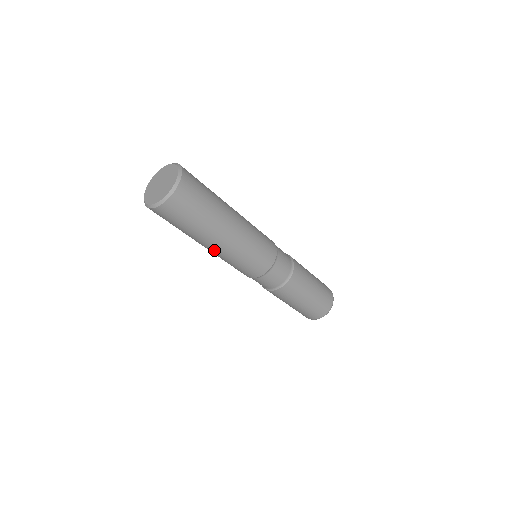
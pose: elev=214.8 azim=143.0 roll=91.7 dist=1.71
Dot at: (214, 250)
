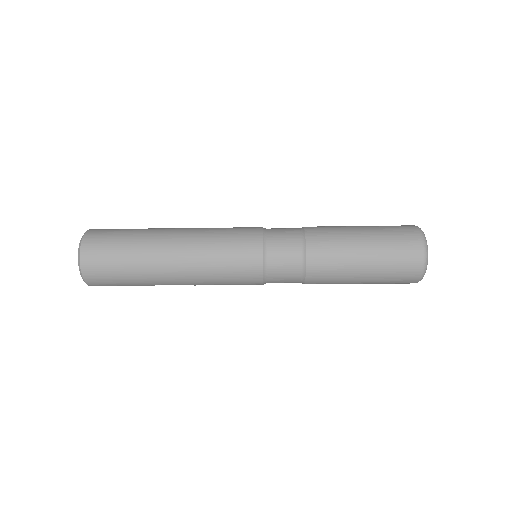
Dot at: (182, 277)
